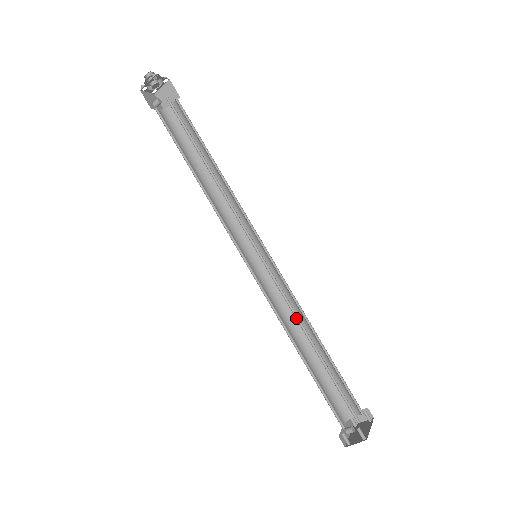
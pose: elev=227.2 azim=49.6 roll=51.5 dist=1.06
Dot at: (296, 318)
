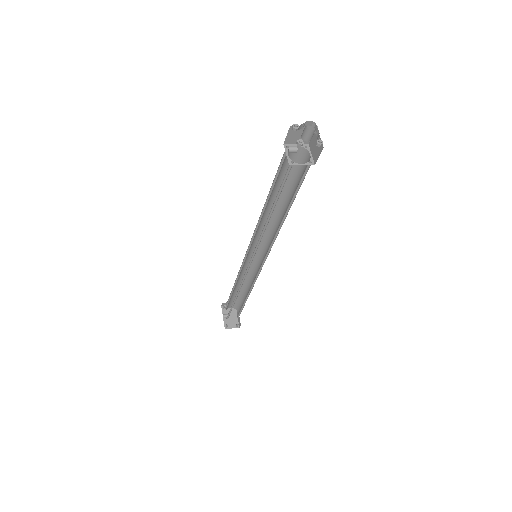
Dot at: (251, 287)
